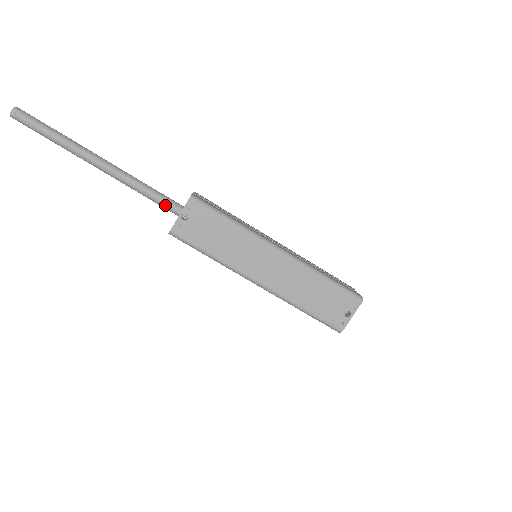
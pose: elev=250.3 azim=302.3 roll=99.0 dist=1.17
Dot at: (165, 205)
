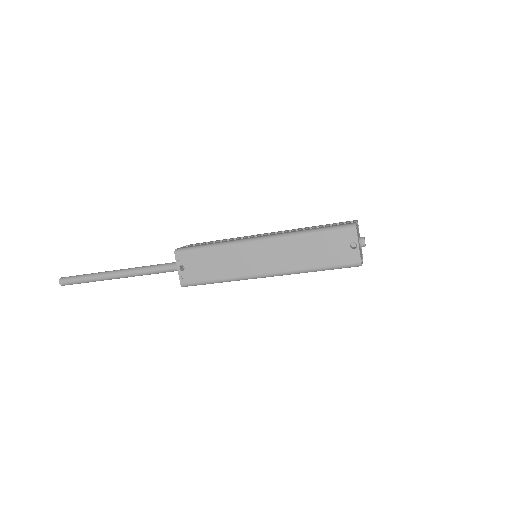
Dot at: (171, 269)
